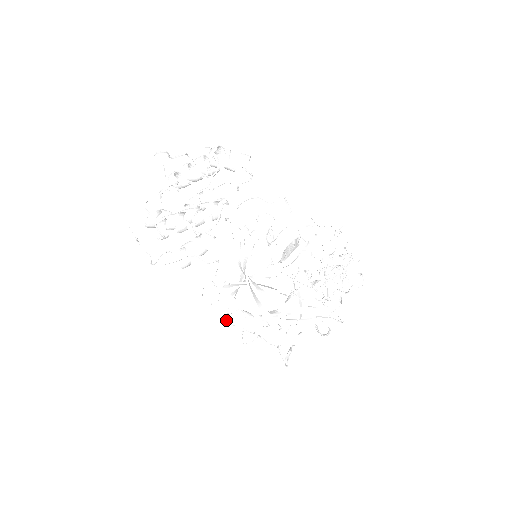
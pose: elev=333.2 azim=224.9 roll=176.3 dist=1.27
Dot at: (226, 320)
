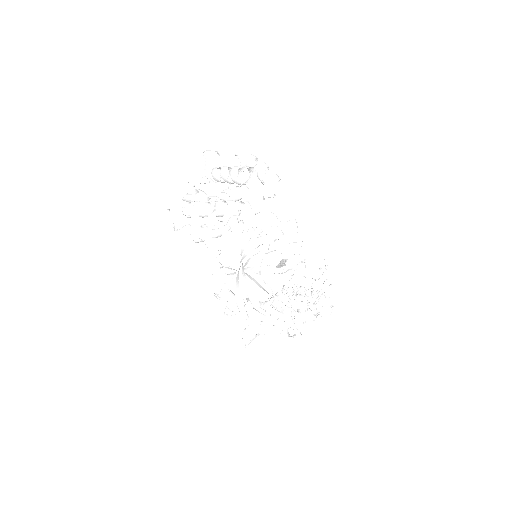
Dot at: occluded
